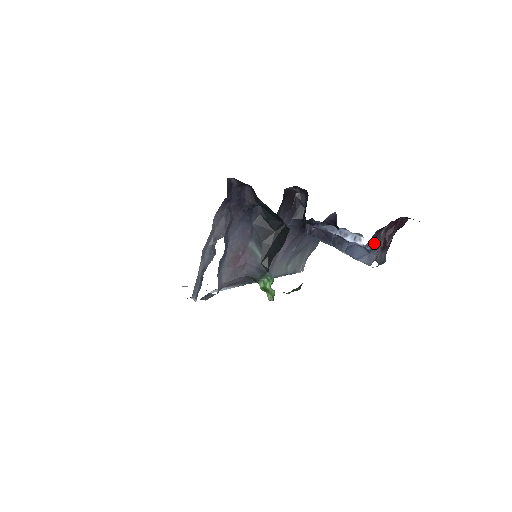
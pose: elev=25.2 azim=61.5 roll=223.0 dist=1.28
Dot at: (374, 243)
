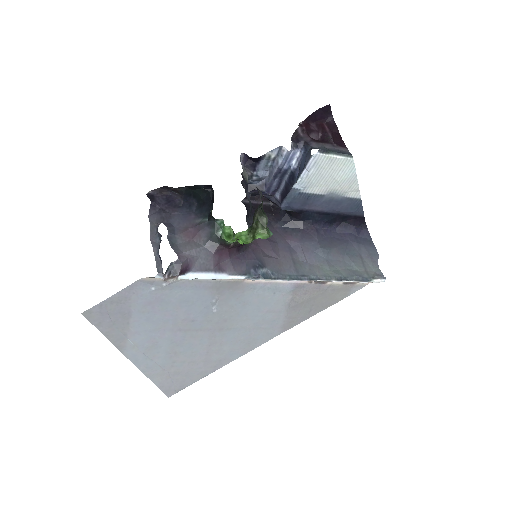
Dot at: (302, 144)
